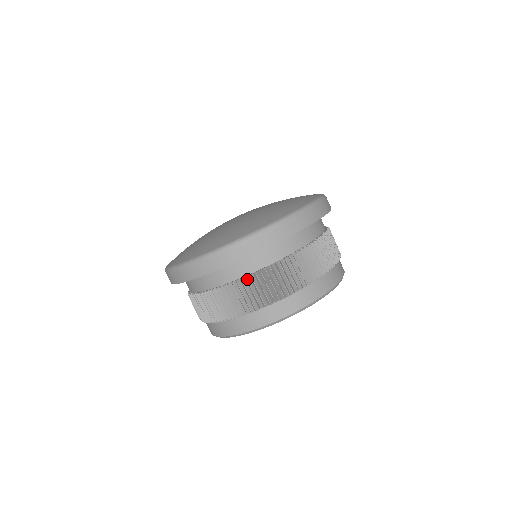
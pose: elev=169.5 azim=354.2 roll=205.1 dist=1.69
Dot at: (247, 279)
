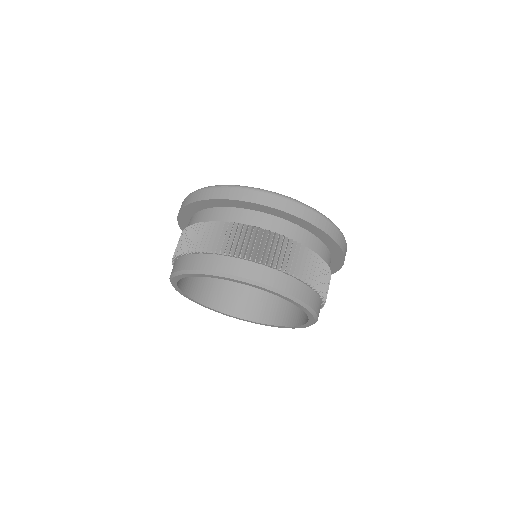
Dot at: (297, 243)
